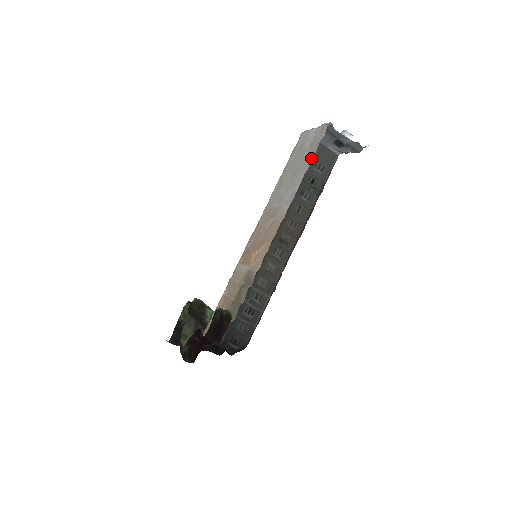
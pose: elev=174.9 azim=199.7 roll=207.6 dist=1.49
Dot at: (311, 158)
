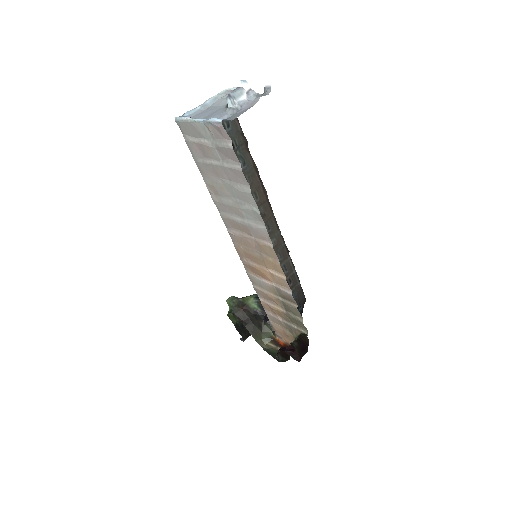
Dot at: (241, 173)
